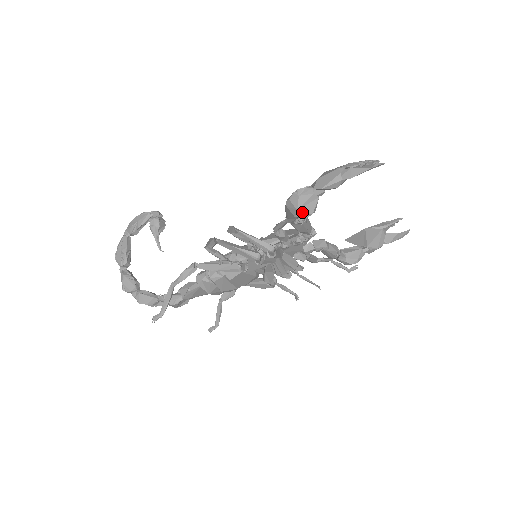
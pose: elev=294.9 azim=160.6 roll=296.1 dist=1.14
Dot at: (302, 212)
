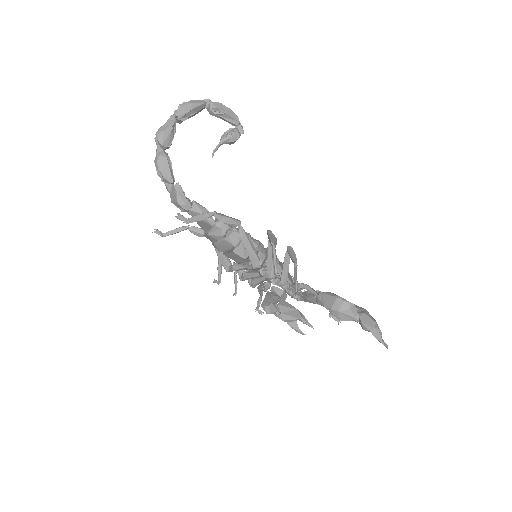
Dot at: (338, 314)
